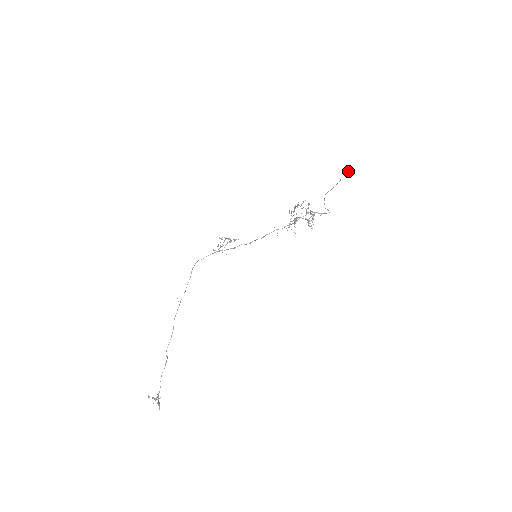
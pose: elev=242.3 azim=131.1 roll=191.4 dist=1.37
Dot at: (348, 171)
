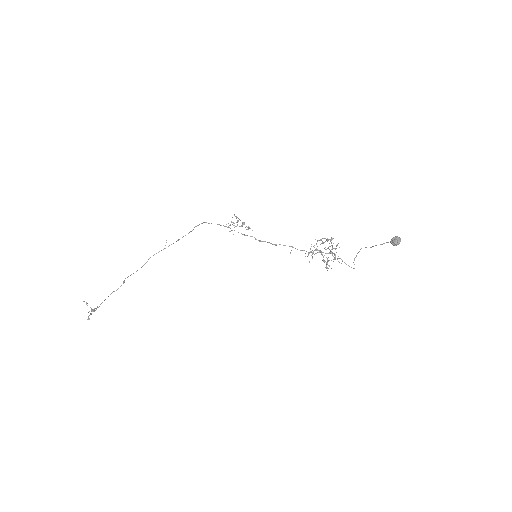
Dot at: (395, 240)
